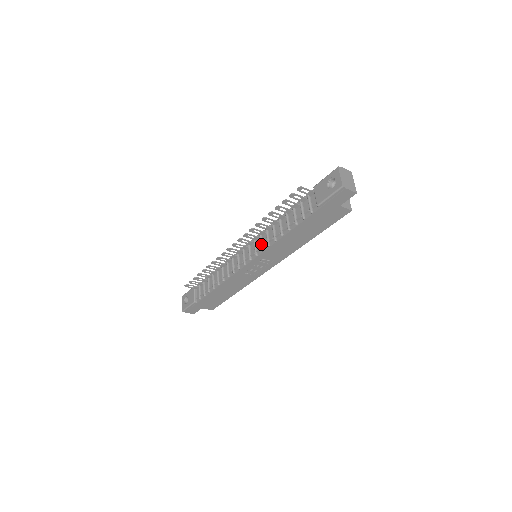
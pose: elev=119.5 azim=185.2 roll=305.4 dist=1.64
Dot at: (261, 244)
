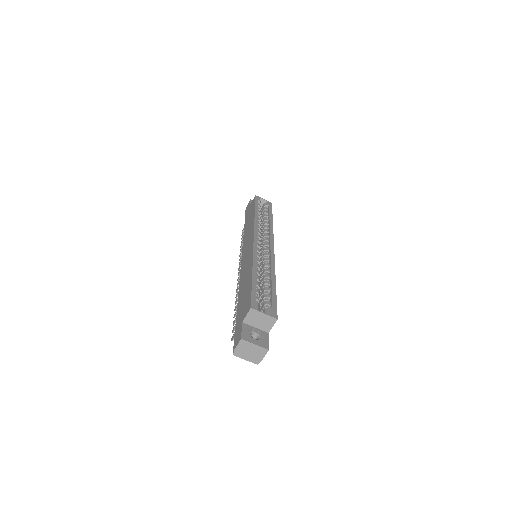
Dot at: occluded
